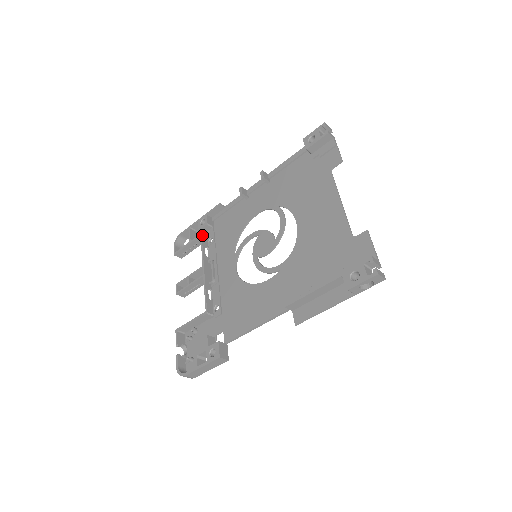
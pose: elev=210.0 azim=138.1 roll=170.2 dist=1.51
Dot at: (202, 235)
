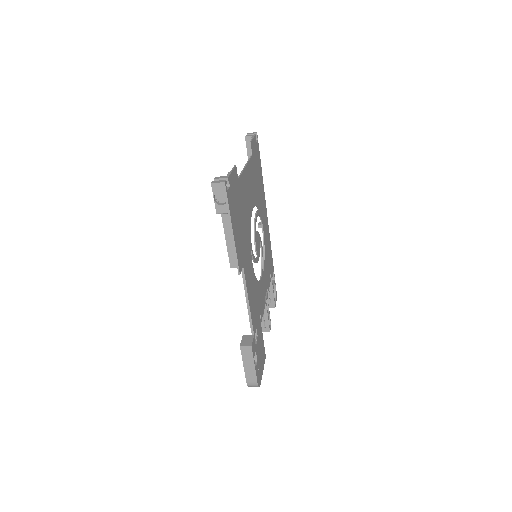
Dot at: occluded
